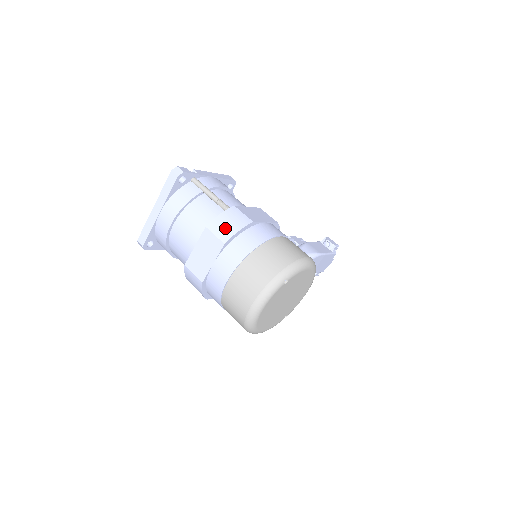
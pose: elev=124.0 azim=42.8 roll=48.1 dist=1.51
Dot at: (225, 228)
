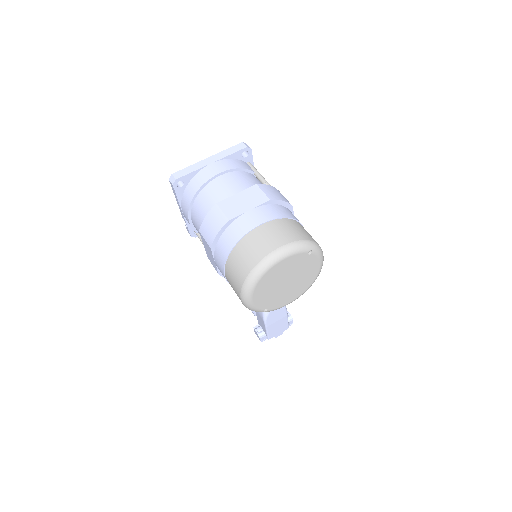
Dot at: (273, 193)
